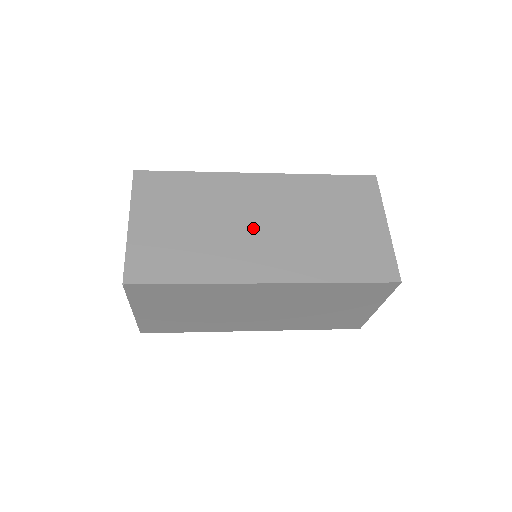
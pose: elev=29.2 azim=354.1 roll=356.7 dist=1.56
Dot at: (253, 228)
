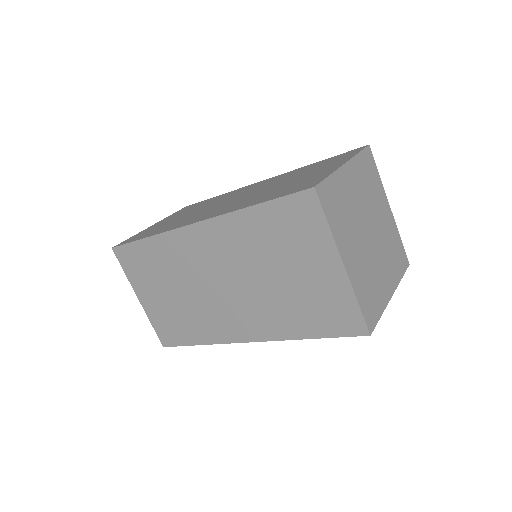
Dot at: (216, 291)
